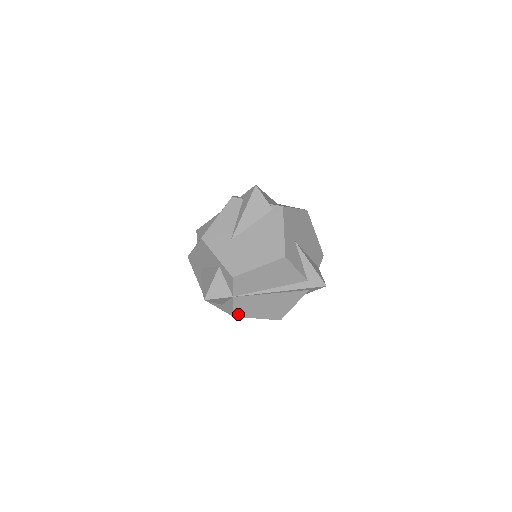
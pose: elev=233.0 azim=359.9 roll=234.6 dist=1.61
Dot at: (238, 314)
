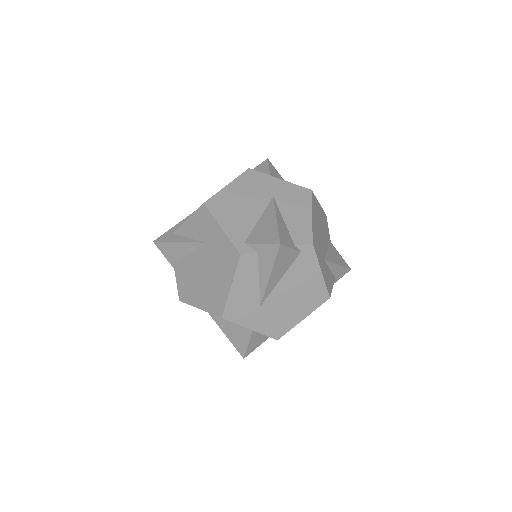
Dot at: occluded
